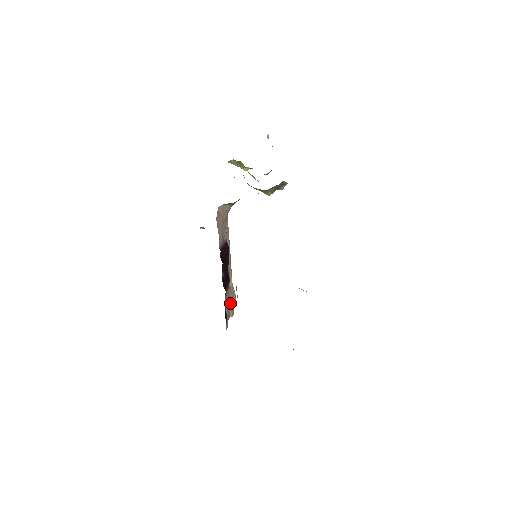
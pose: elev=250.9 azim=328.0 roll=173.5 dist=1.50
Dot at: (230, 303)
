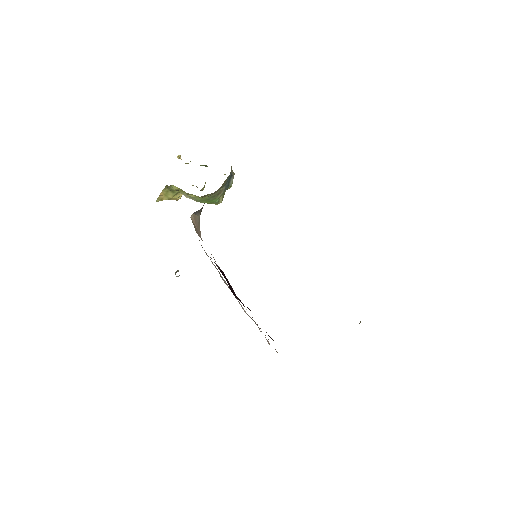
Dot at: occluded
